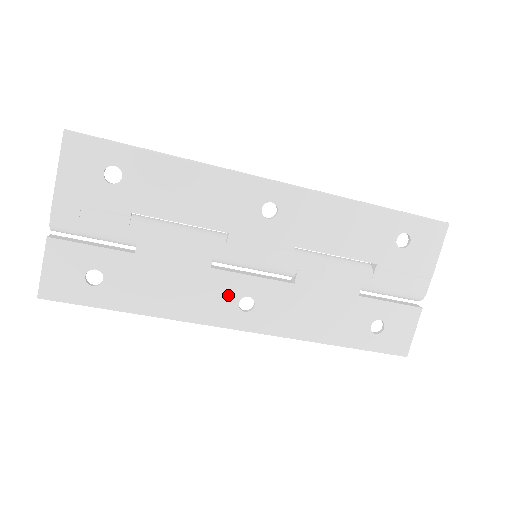
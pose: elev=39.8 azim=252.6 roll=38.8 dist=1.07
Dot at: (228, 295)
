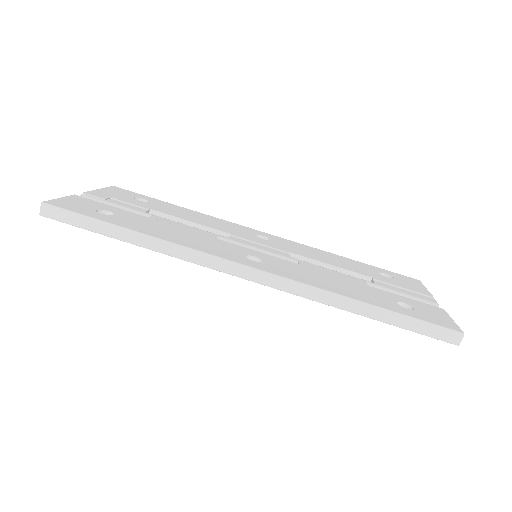
Dot at: (233, 251)
